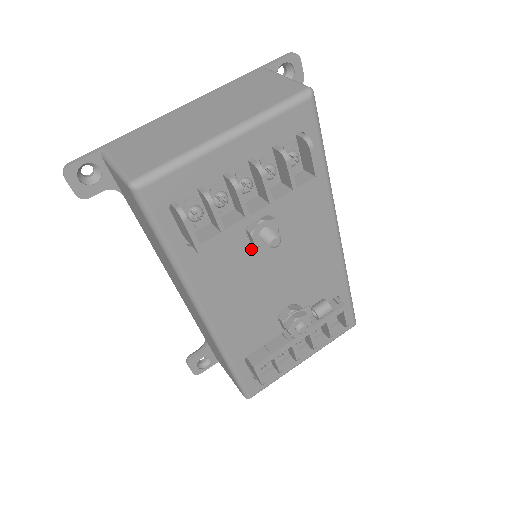
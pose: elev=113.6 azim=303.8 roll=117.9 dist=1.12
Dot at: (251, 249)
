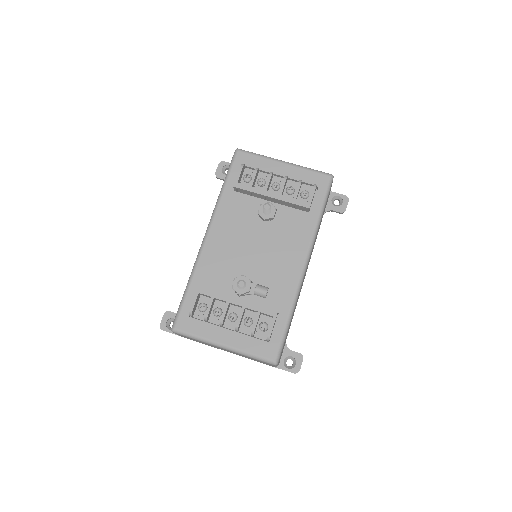
Dot at: (255, 220)
